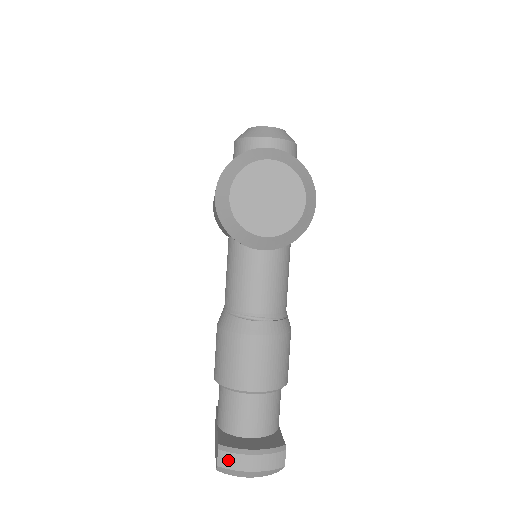
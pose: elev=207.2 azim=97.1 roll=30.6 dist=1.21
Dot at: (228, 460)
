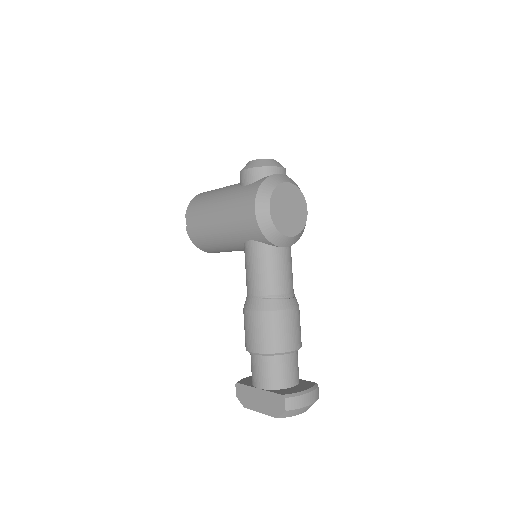
Dot at: (294, 403)
